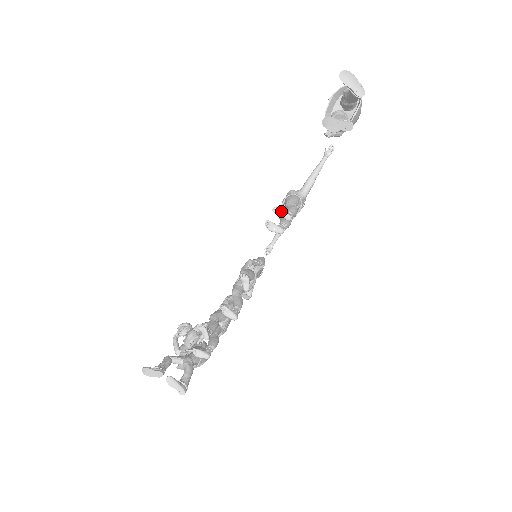
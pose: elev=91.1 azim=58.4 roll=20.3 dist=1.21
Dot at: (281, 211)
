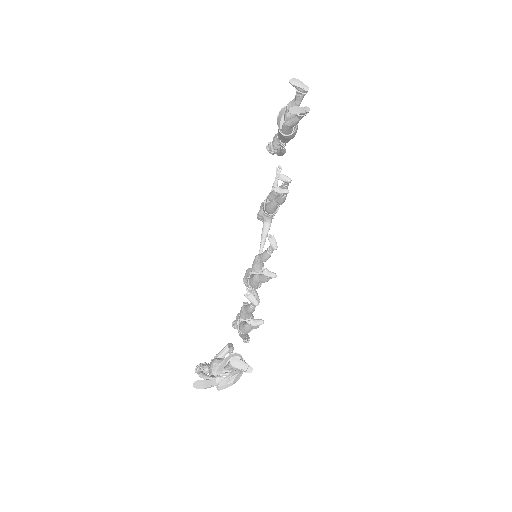
Dot at: (283, 176)
